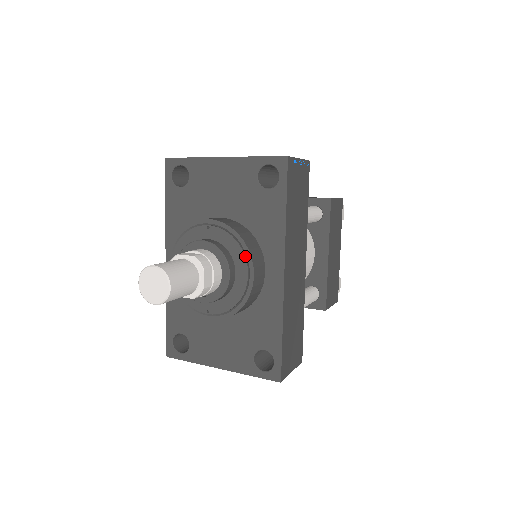
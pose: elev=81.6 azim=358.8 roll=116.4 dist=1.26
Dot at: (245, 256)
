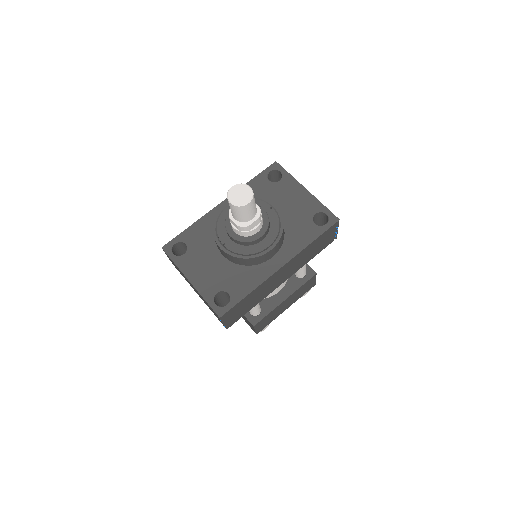
Dot at: (276, 237)
